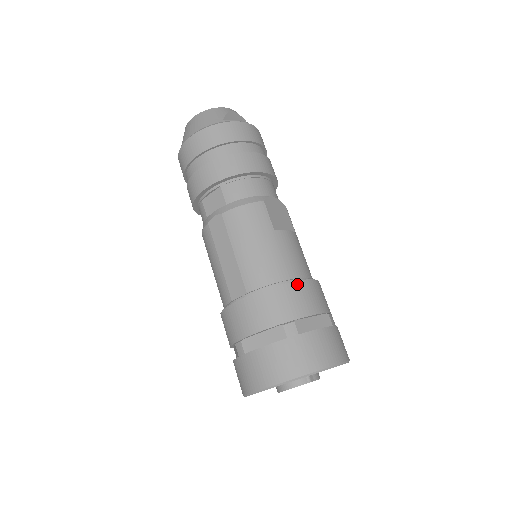
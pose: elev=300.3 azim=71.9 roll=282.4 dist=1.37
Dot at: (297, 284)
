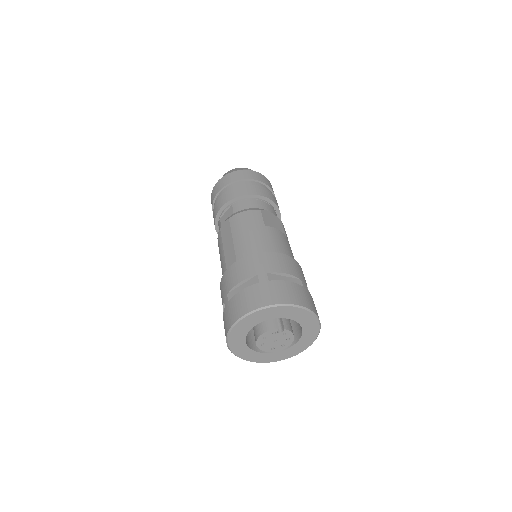
Dot at: (275, 254)
